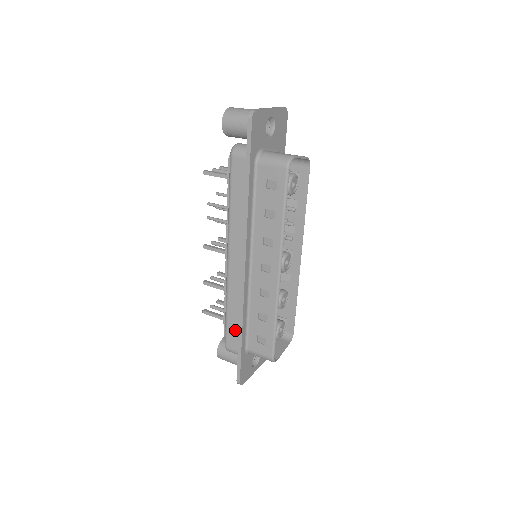
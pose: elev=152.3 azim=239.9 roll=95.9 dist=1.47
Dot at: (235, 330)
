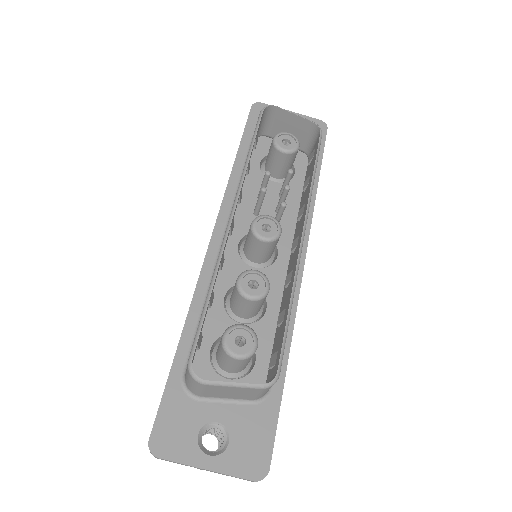
Dot at: occluded
